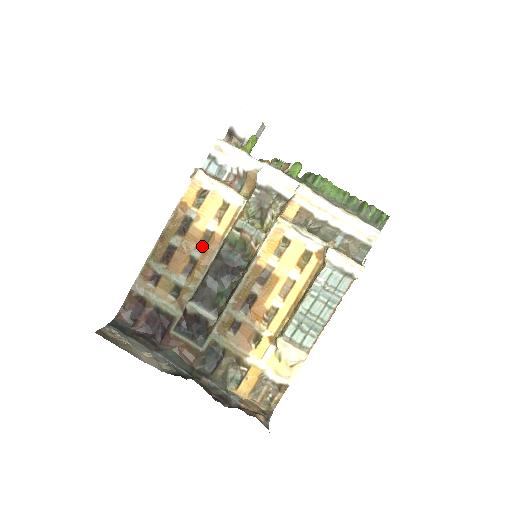
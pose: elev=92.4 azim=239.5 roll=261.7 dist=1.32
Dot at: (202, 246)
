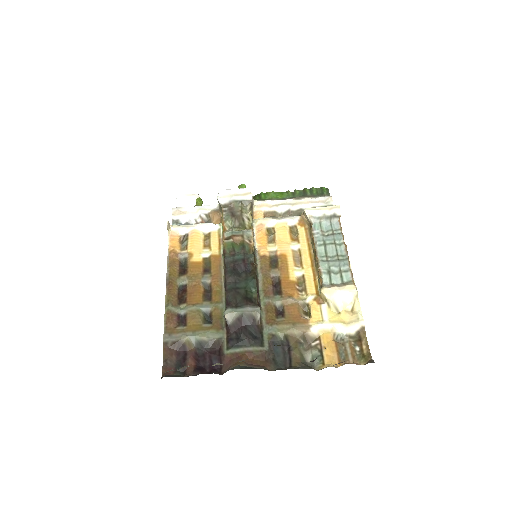
Dot at: (207, 271)
